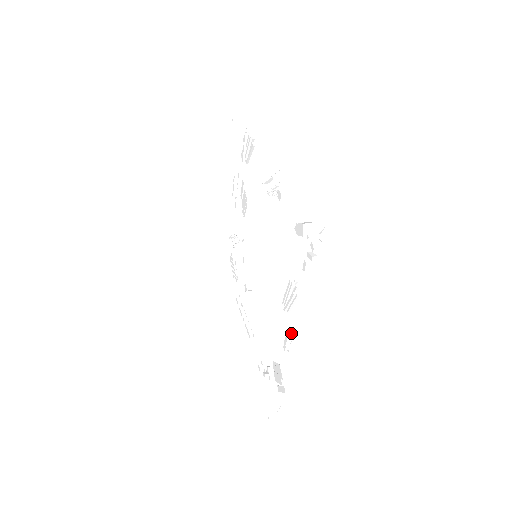
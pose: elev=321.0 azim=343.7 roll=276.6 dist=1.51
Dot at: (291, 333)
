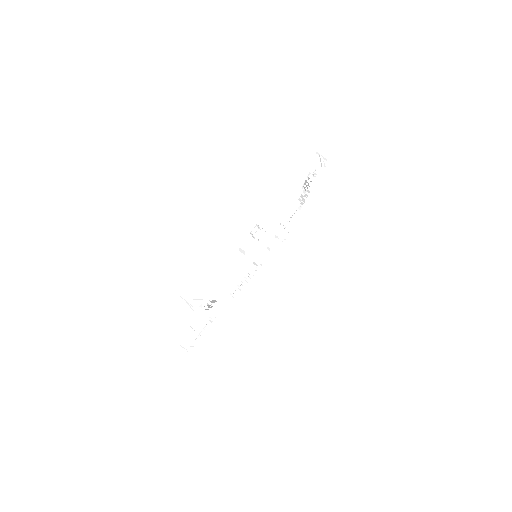
Dot at: (195, 323)
